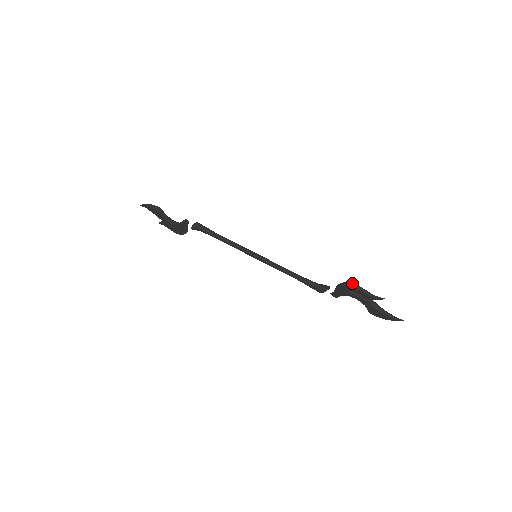
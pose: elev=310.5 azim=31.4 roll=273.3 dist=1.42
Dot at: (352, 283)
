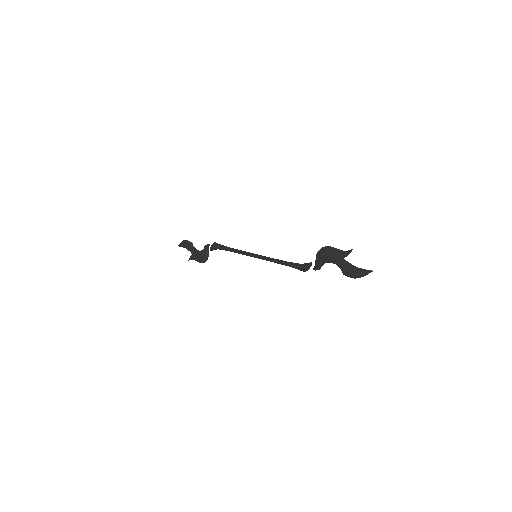
Dot at: (326, 246)
